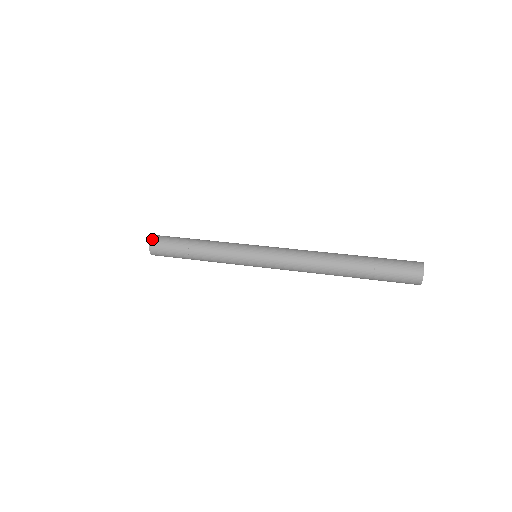
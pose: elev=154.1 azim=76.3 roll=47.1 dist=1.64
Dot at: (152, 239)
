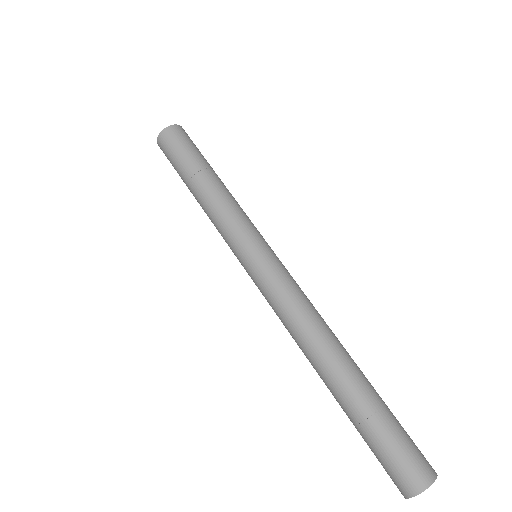
Dot at: (159, 137)
